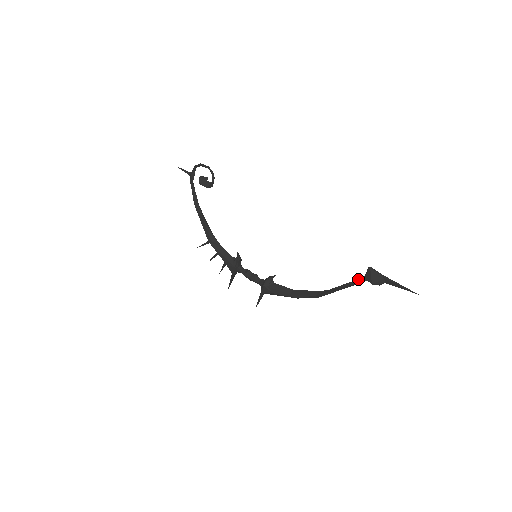
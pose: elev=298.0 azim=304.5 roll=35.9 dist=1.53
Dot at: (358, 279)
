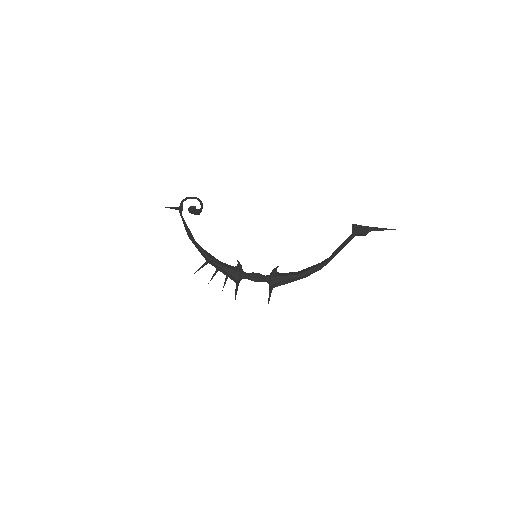
Dot at: (348, 237)
